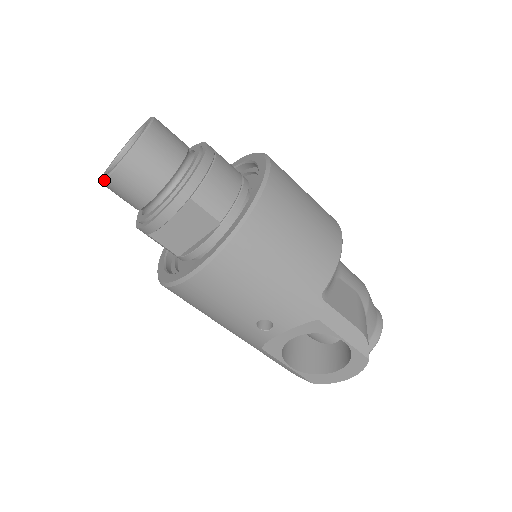
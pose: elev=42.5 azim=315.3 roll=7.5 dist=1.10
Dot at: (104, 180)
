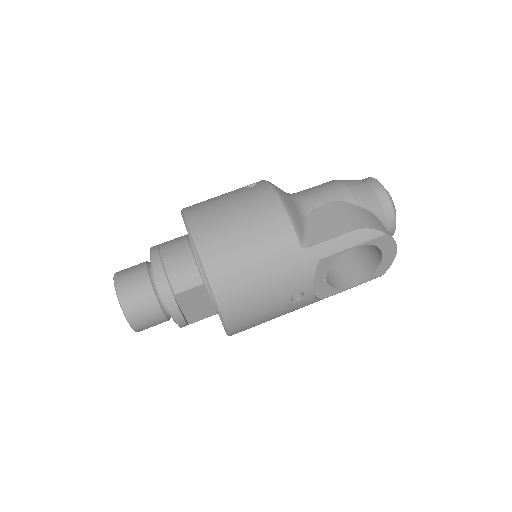
Dot at: occluded
